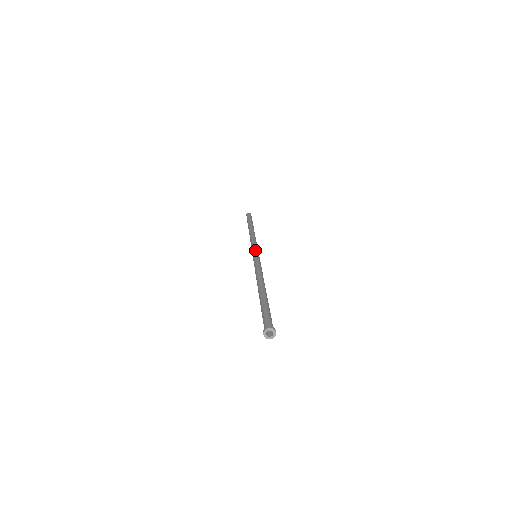
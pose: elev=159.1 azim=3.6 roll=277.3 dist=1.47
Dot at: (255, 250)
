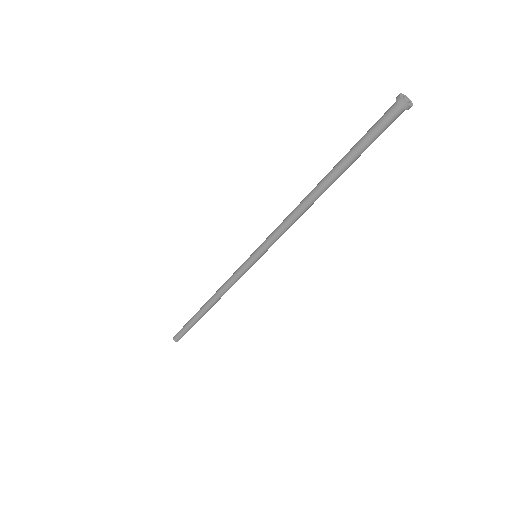
Dot at: occluded
